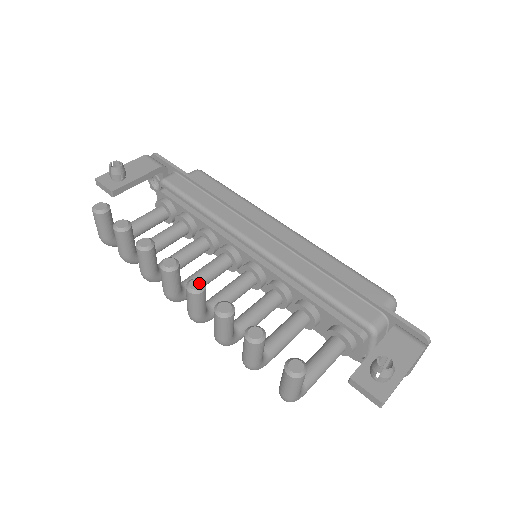
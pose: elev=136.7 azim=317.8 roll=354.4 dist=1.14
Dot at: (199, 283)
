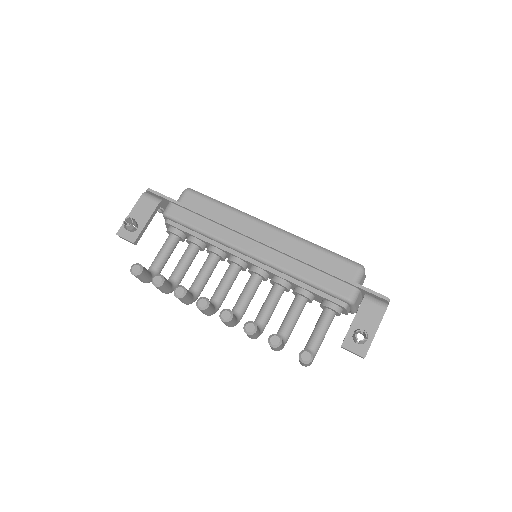
Dot at: (228, 314)
